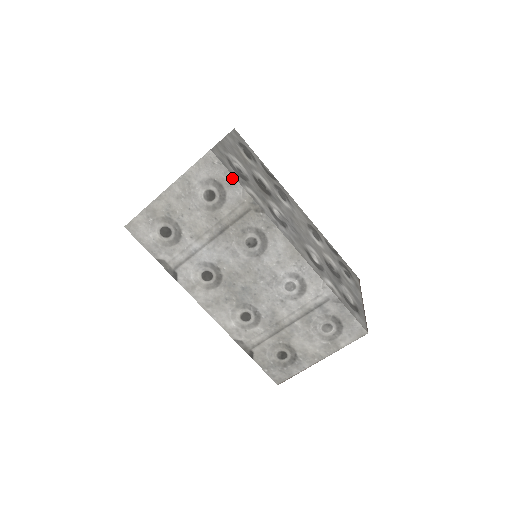
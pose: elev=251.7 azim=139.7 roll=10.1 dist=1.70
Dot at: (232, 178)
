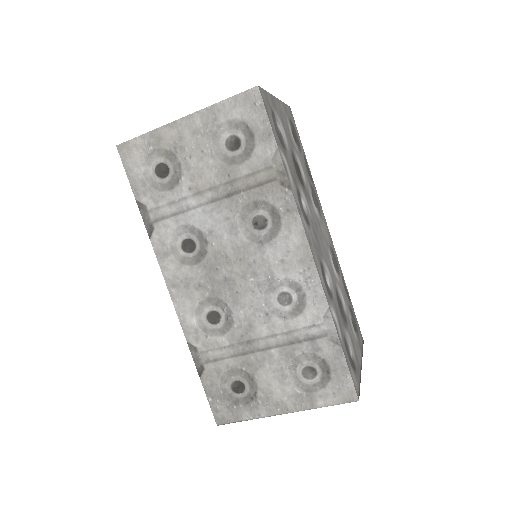
Dot at: (269, 131)
